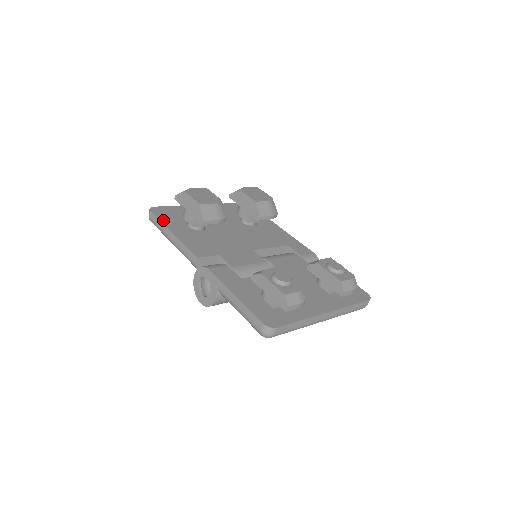
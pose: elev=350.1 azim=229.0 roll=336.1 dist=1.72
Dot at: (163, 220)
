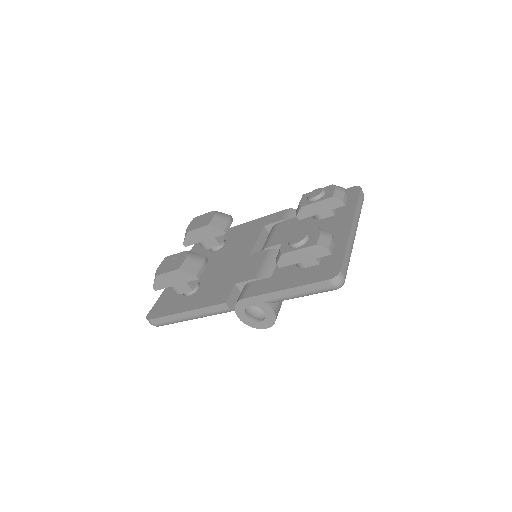
Dot at: (166, 313)
